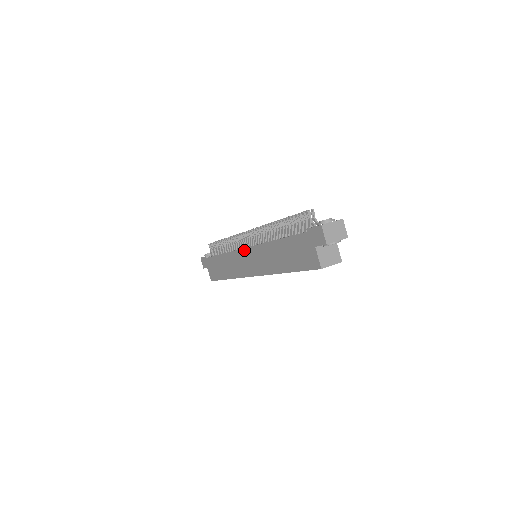
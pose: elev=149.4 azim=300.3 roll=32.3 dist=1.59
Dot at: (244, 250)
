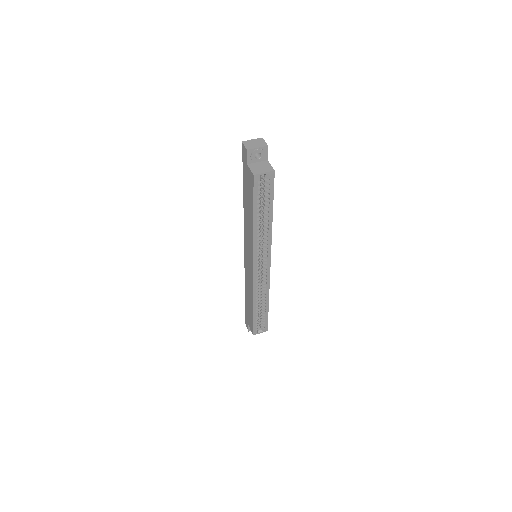
Dot at: (245, 254)
